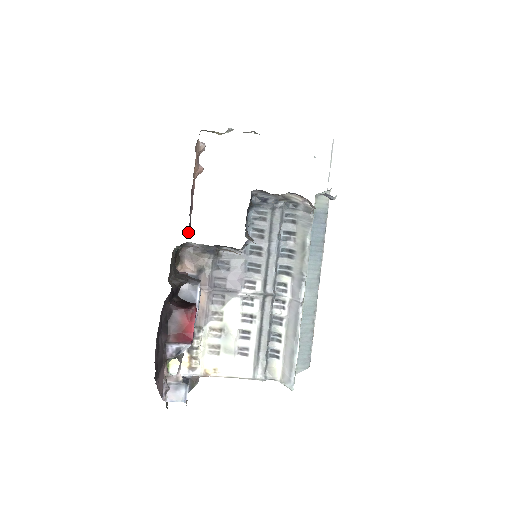
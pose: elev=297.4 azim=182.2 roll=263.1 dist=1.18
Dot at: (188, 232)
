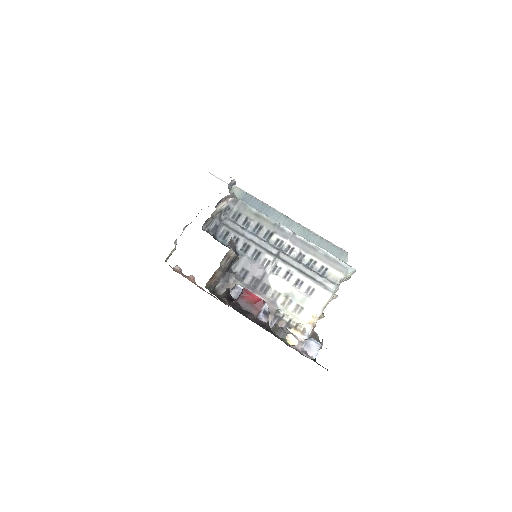
Dot at: (228, 306)
